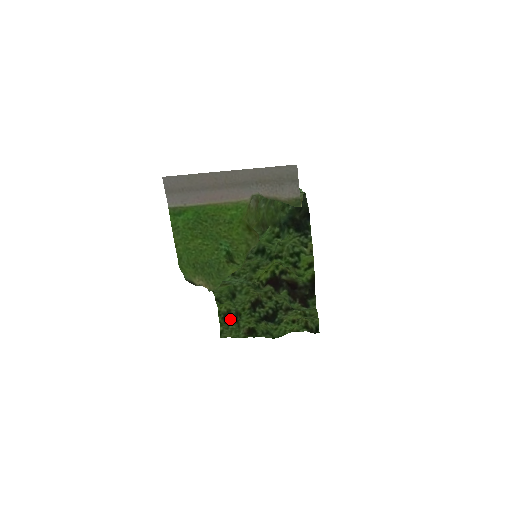
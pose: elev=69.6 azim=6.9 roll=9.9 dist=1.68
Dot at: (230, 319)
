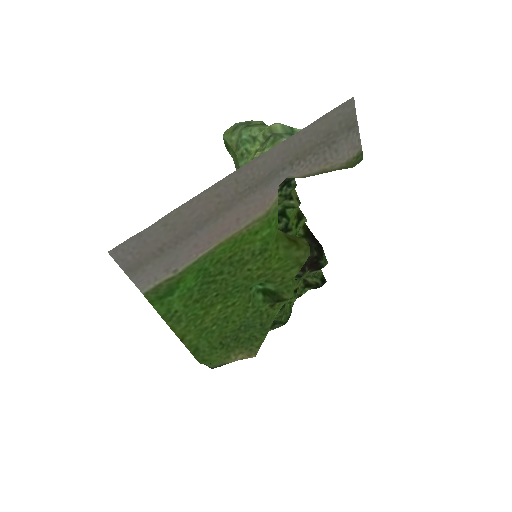
Dot at: occluded
